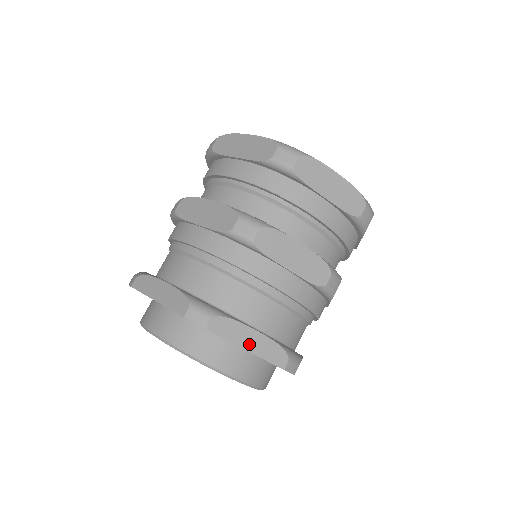
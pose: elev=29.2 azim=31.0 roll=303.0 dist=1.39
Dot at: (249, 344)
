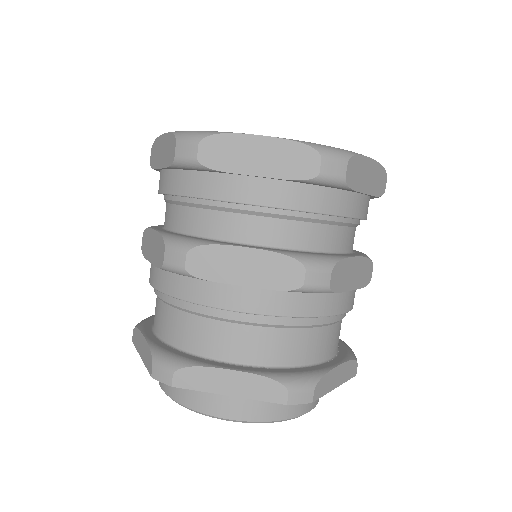
Dot at: (229, 388)
